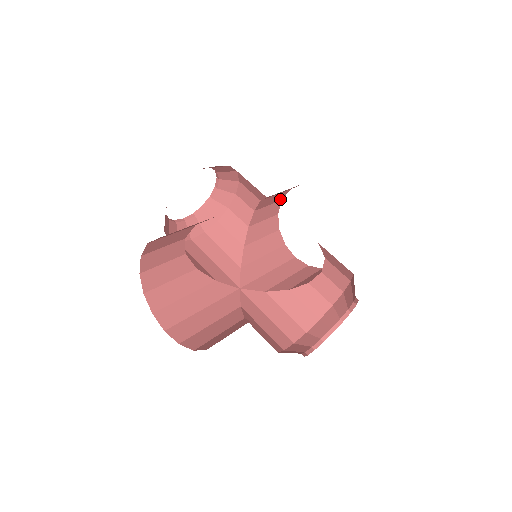
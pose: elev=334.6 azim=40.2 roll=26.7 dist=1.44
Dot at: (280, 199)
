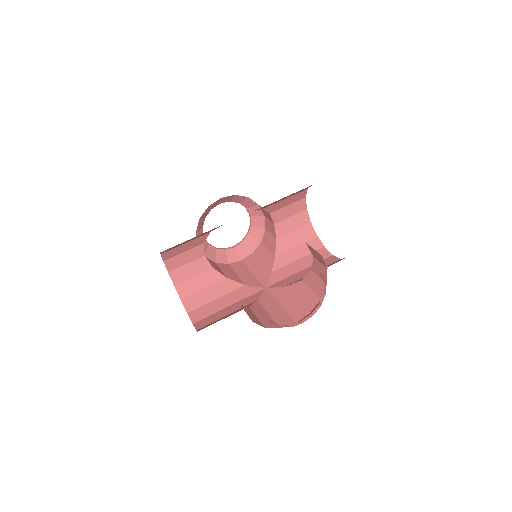
Dot at: (303, 209)
